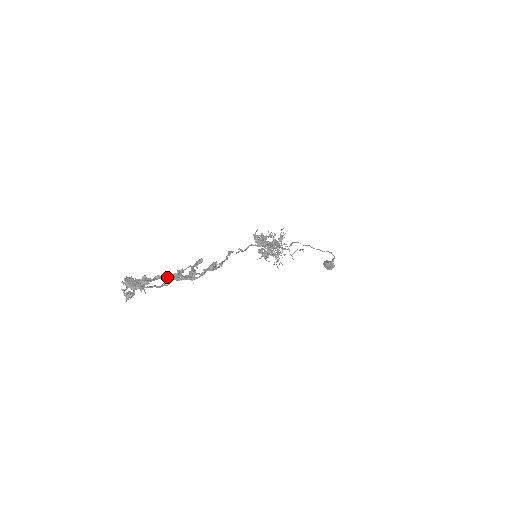
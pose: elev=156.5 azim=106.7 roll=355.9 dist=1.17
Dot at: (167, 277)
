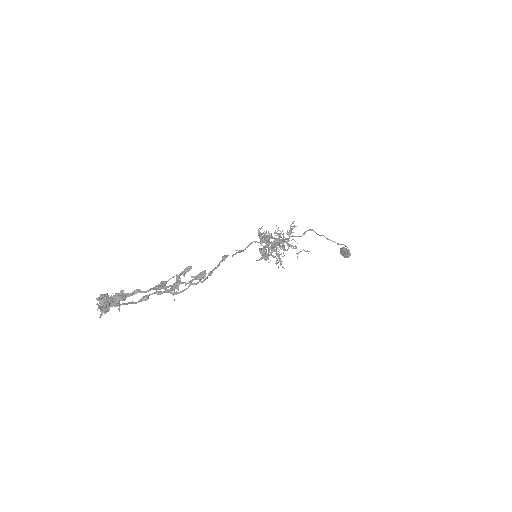
Dot at: (147, 291)
